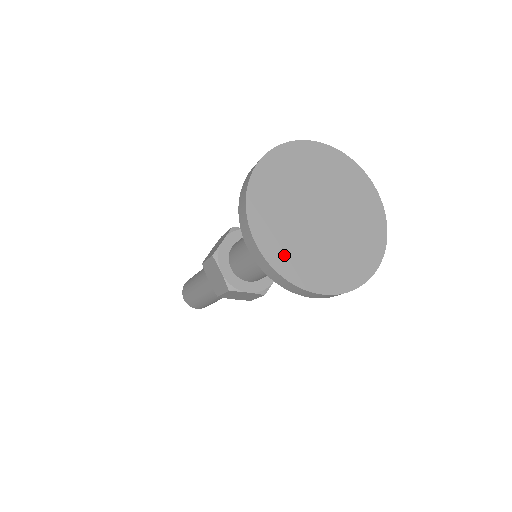
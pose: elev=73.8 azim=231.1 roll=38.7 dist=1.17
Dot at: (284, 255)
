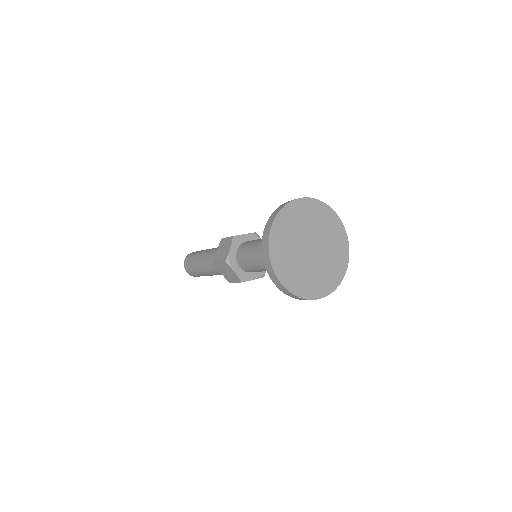
Dot at: (297, 283)
